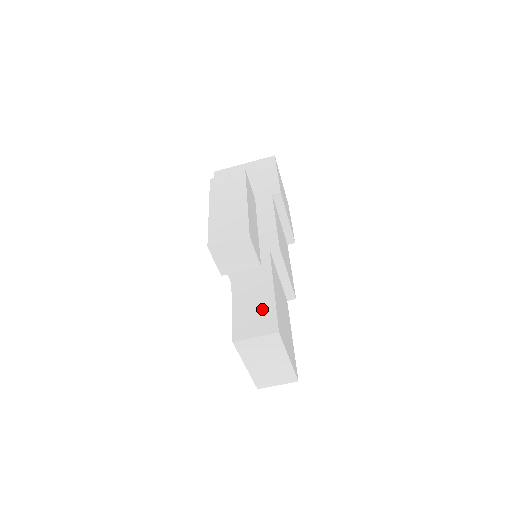
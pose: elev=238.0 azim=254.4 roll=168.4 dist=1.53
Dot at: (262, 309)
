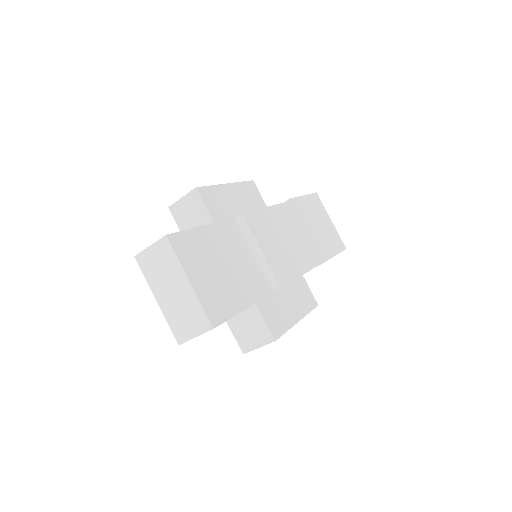
Dot at: occluded
